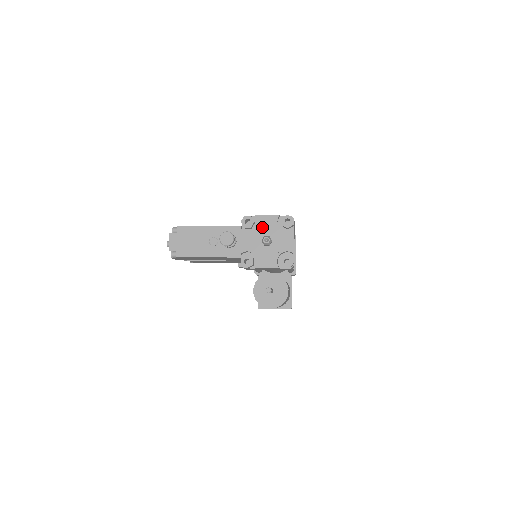
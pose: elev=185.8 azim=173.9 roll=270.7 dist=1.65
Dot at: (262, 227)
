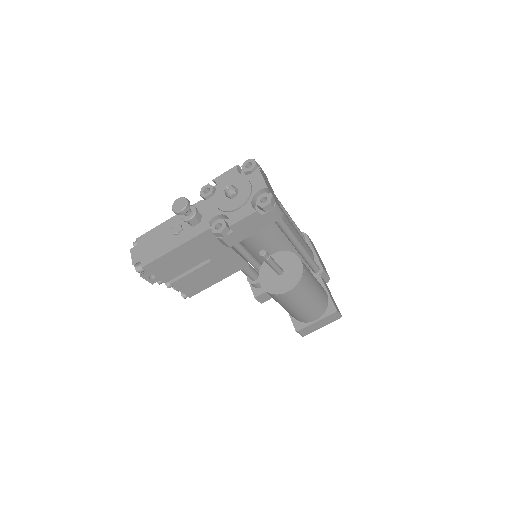
Dot at: (222, 185)
